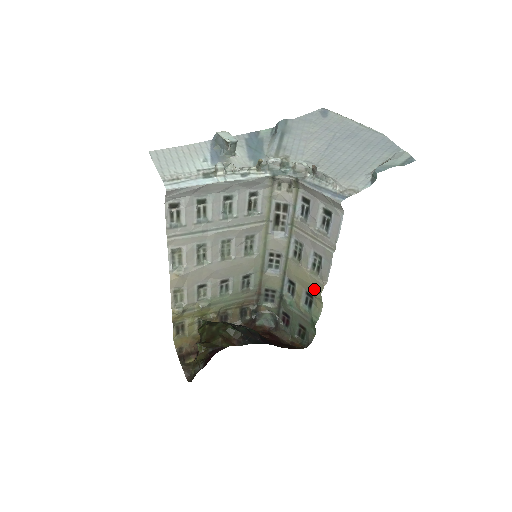
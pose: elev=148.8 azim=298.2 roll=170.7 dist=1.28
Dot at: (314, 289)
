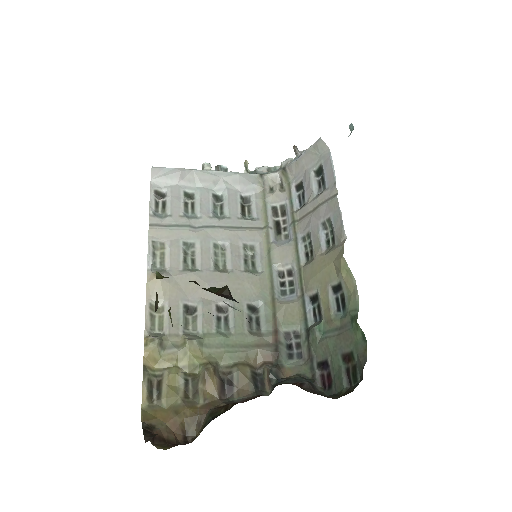
Dot at: (336, 264)
